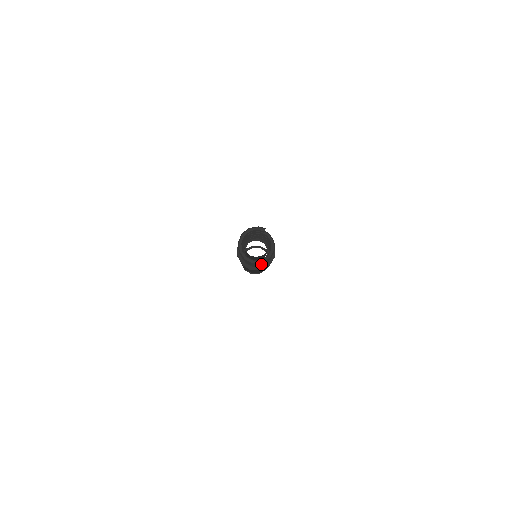
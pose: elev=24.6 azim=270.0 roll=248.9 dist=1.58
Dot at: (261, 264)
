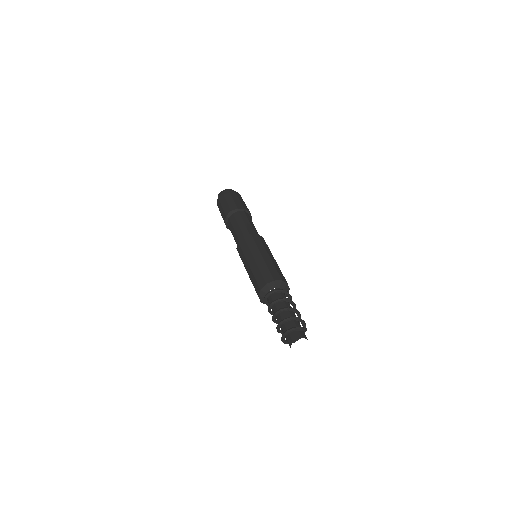
Dot at: occluded
